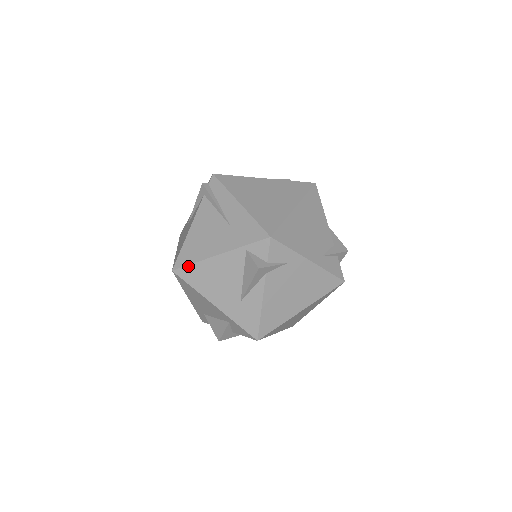
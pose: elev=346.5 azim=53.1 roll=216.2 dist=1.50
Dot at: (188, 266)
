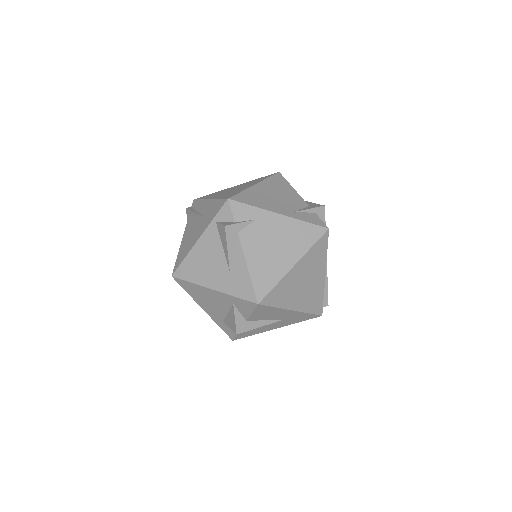
Dot at: (181, 264)
